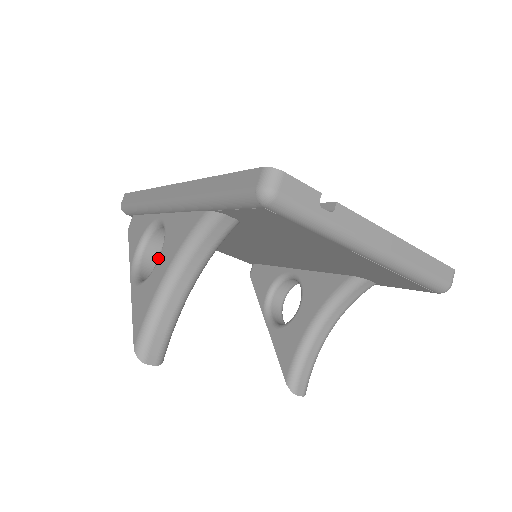
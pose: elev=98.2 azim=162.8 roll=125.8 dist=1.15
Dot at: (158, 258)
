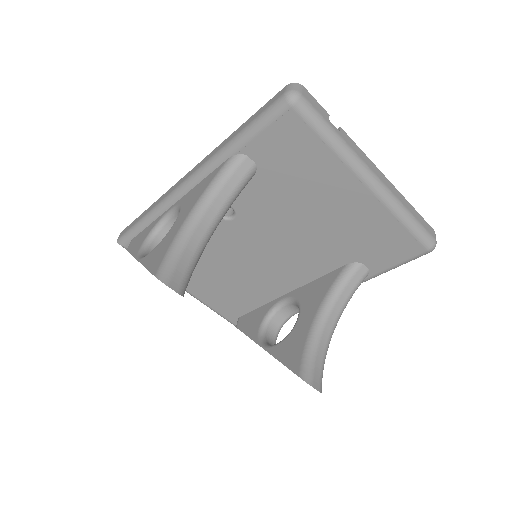
Dot at: occluded
